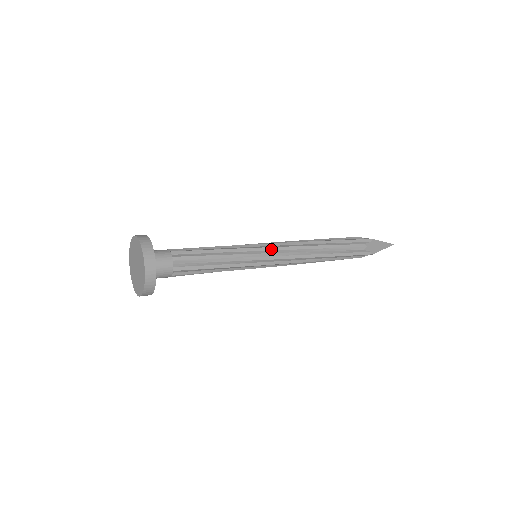
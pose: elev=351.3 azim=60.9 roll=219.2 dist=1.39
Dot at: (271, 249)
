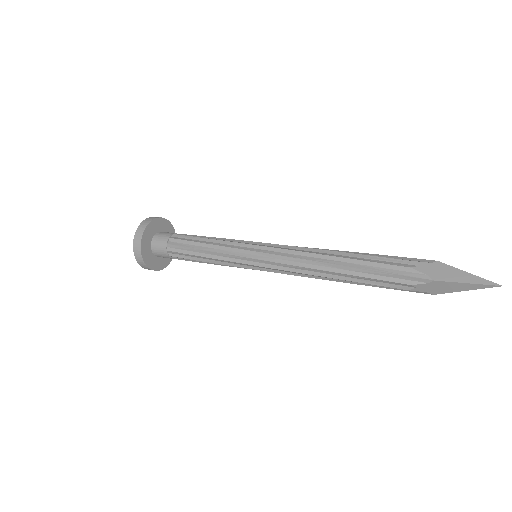
Dot at: (262, 262)
